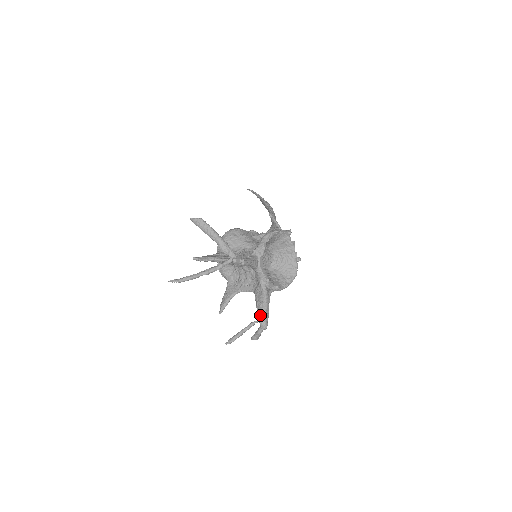
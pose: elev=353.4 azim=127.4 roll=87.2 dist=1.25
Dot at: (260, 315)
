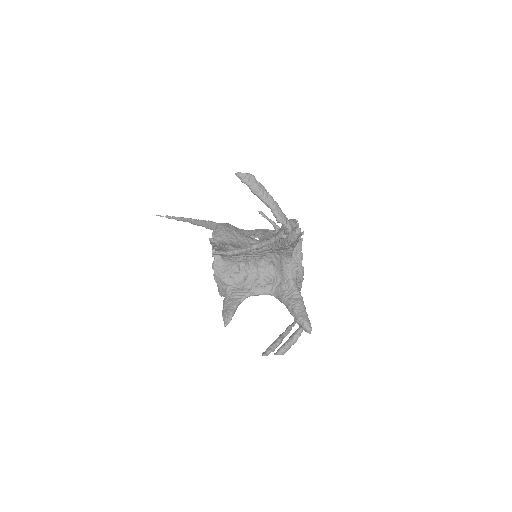
Dot at: (301, 314)
